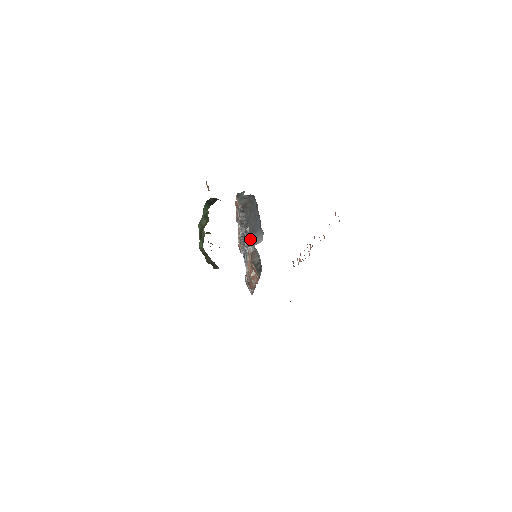
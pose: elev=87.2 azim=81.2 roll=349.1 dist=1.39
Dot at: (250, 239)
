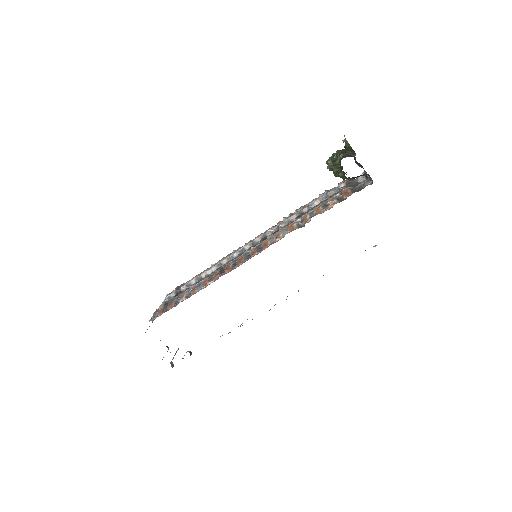
Dot at: occluded
